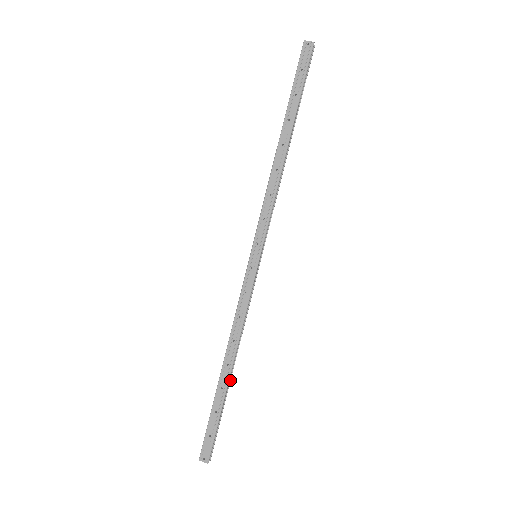
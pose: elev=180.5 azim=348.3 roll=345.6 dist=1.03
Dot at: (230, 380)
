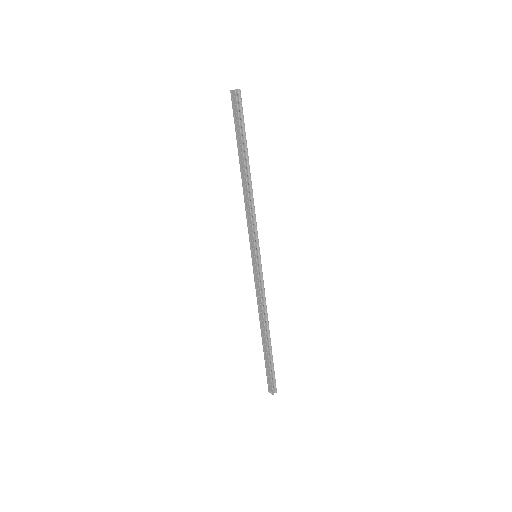
Dot at: (270, 341)
